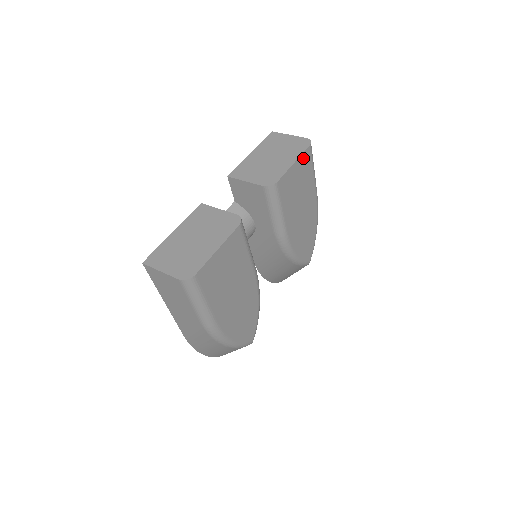
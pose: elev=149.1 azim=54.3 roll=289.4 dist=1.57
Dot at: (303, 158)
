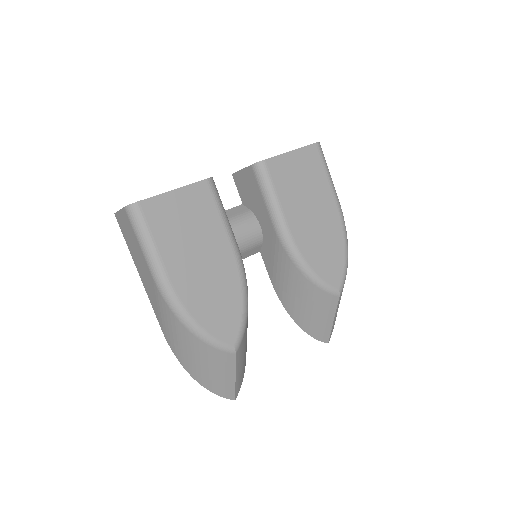
Dot at: (306, 152)
